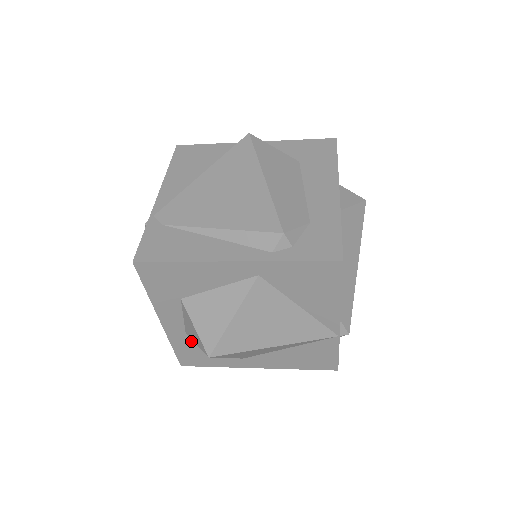
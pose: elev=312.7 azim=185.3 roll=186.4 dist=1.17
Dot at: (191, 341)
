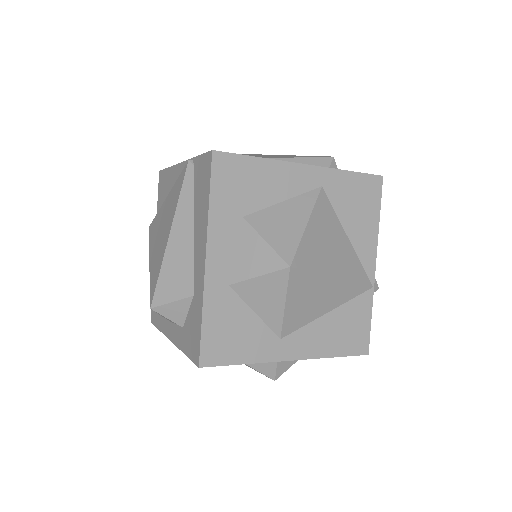
Dot at: (230, 303)
